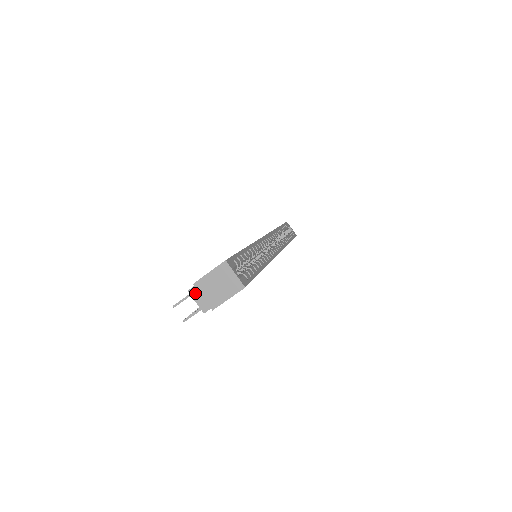
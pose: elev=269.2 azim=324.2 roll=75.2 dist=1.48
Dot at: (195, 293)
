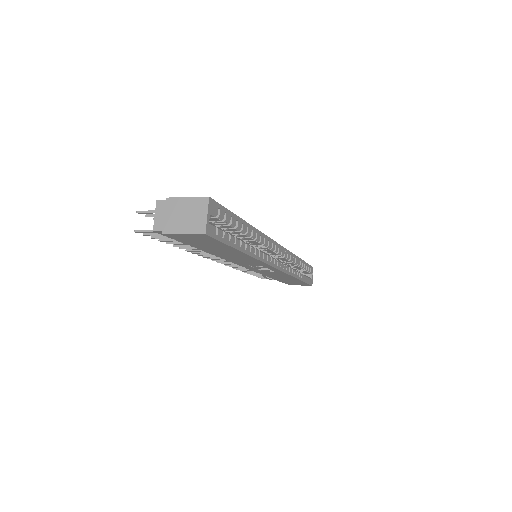
Dot at: (161, 207)
